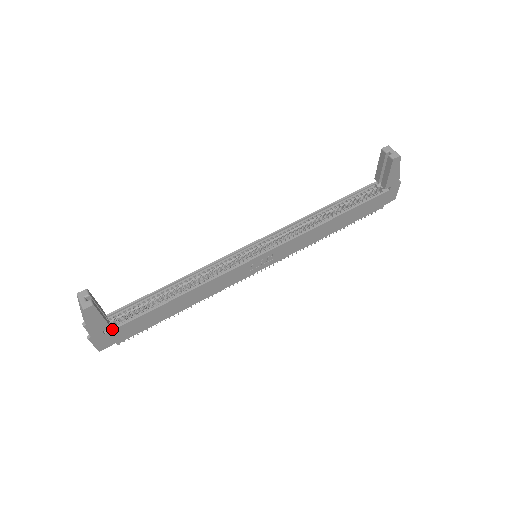
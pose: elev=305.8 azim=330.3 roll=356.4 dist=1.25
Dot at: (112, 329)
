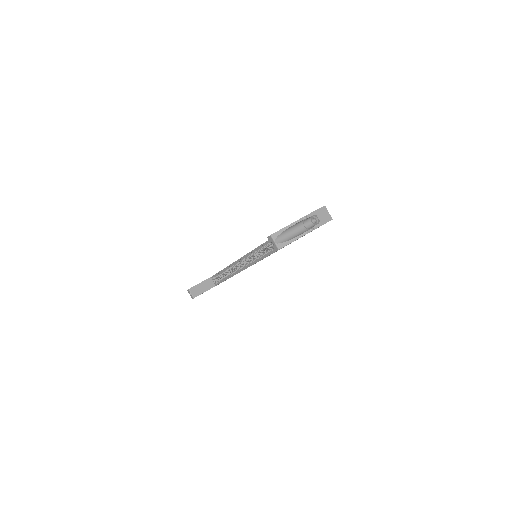
Dot at: occluded
